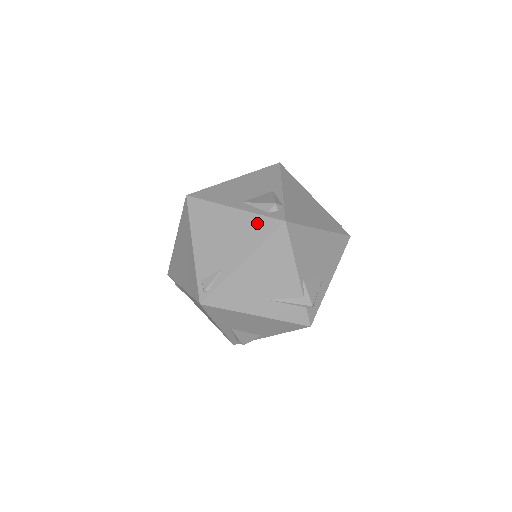
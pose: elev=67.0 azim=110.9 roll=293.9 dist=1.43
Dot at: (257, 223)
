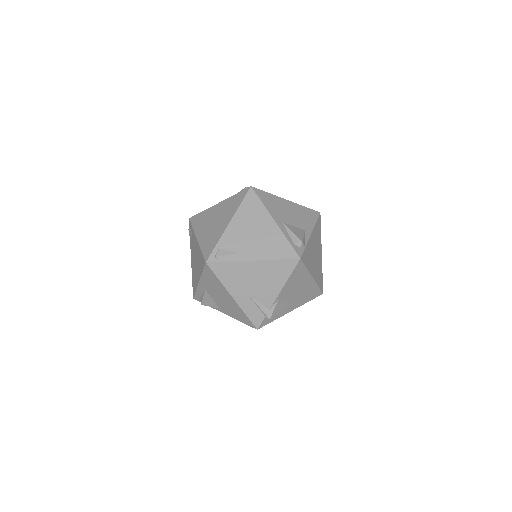
Dot at: (282, 244)
